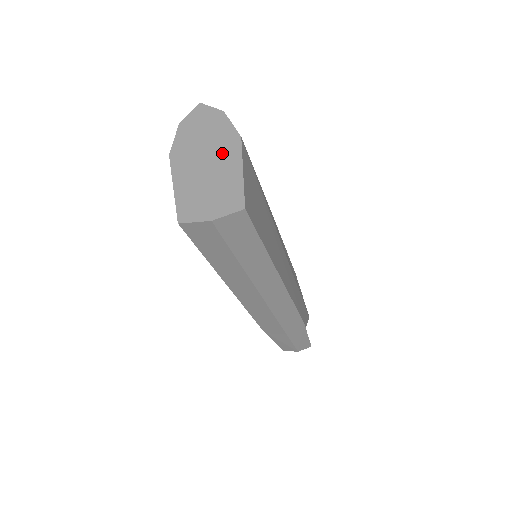
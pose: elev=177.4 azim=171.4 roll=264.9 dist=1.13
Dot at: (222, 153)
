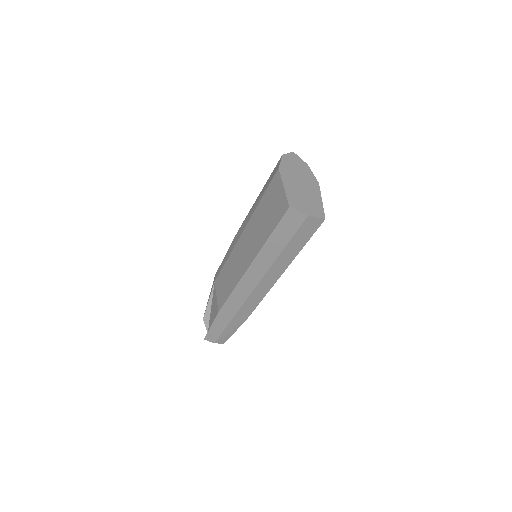
Dot at: (310, 185)
